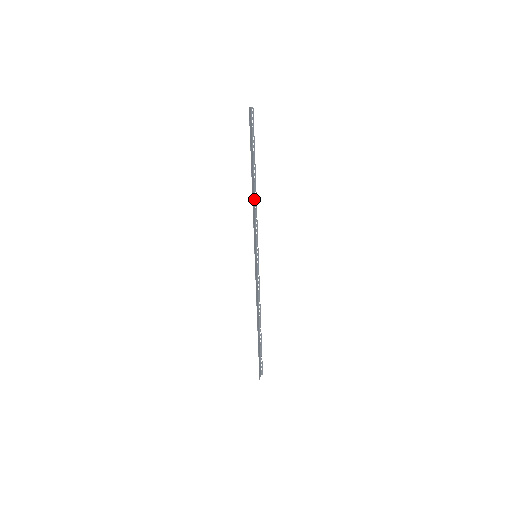
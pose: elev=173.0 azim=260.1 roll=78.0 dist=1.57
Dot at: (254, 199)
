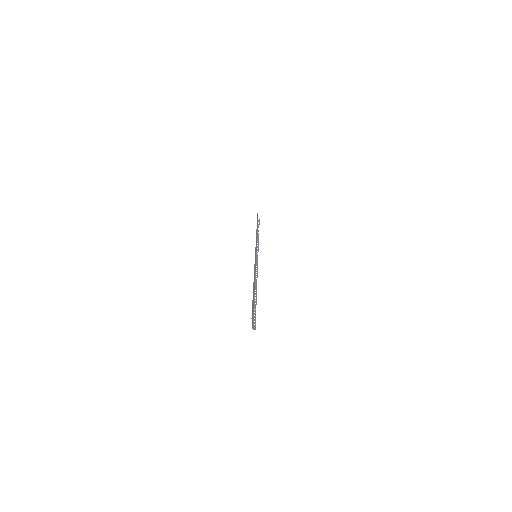
Dot at: (257, 241)
